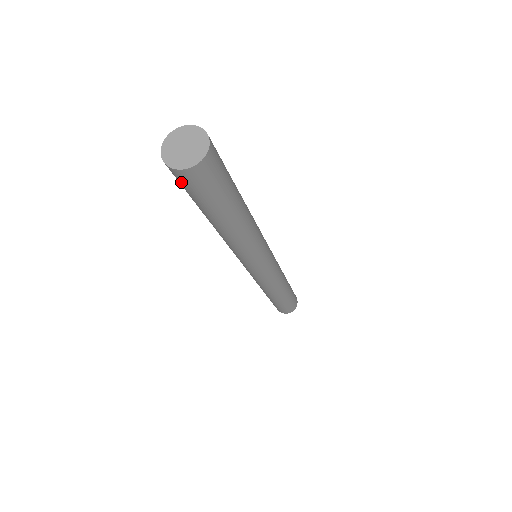
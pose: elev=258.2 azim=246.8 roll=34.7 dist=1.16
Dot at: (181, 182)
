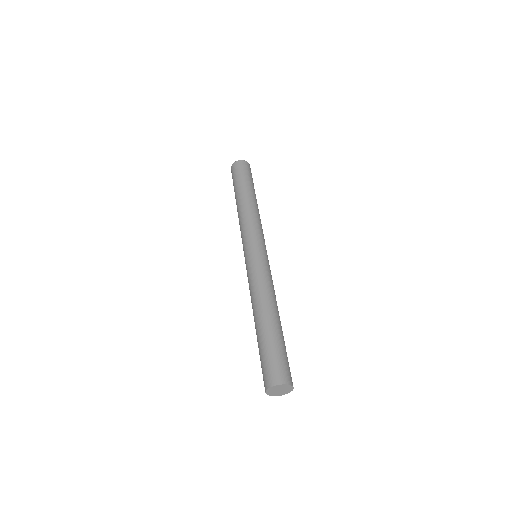
Dot at: occluded
